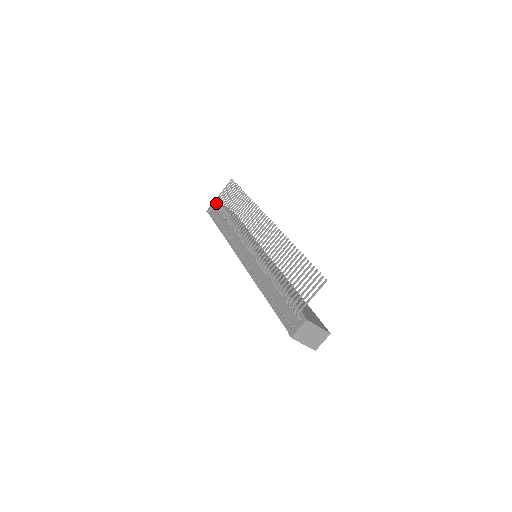
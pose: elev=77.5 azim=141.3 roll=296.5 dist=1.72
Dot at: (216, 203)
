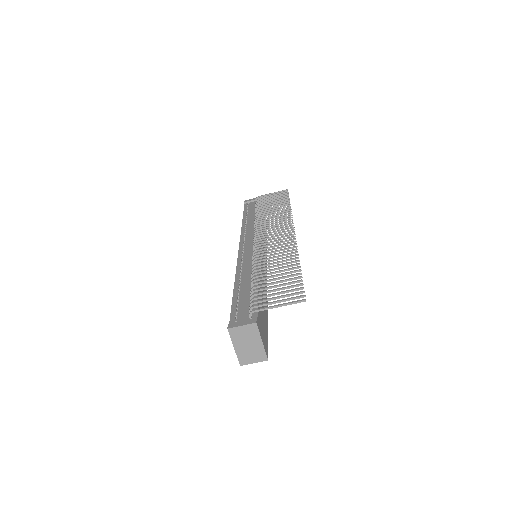
Dot at: (258, 198)
